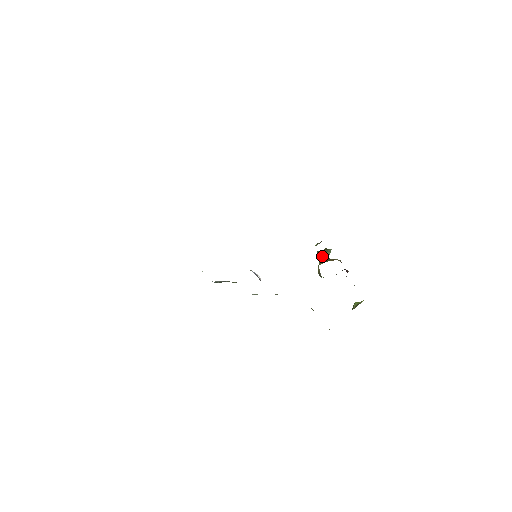
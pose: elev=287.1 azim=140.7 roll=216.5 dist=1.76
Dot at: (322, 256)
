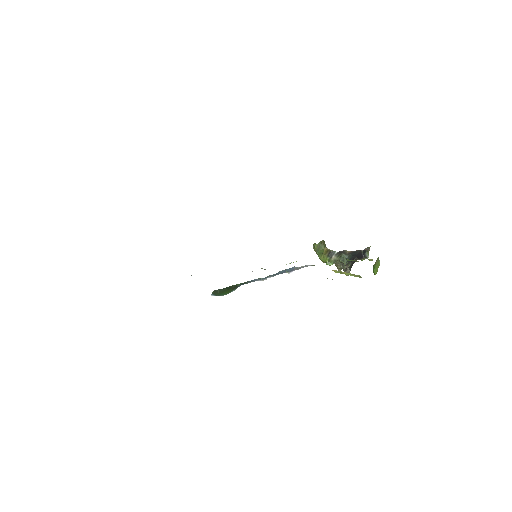
Dot at: (323, 250)
